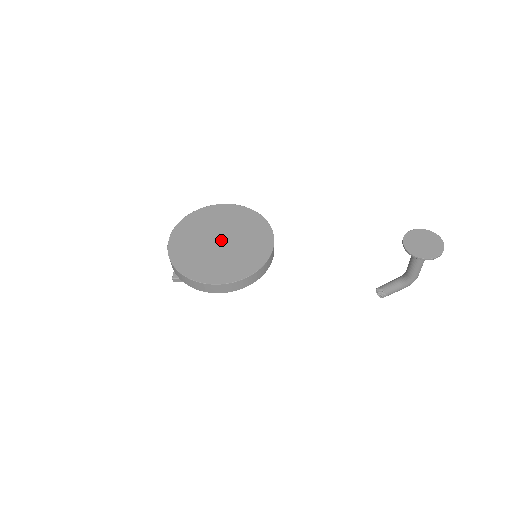
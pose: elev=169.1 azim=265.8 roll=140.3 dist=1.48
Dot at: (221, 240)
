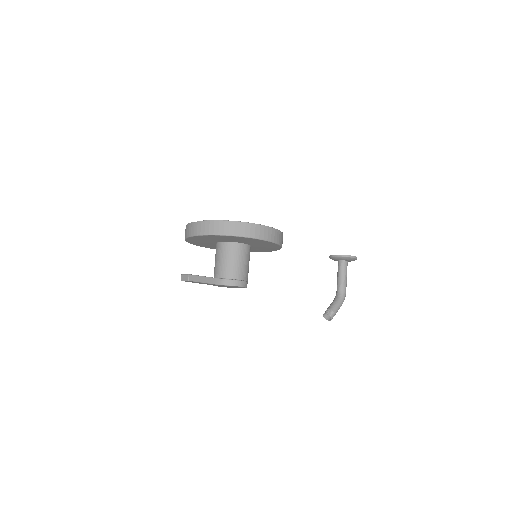
Dot at: occluded
